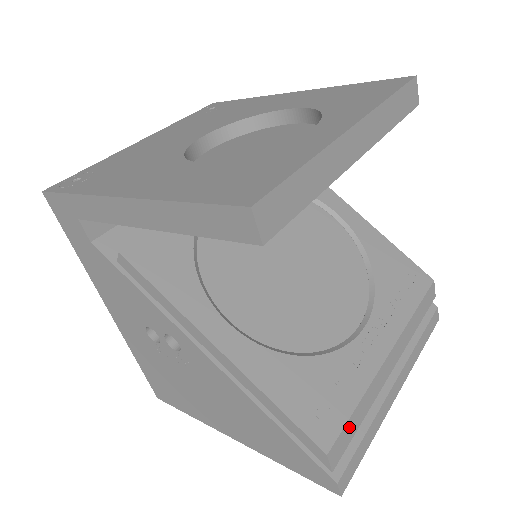
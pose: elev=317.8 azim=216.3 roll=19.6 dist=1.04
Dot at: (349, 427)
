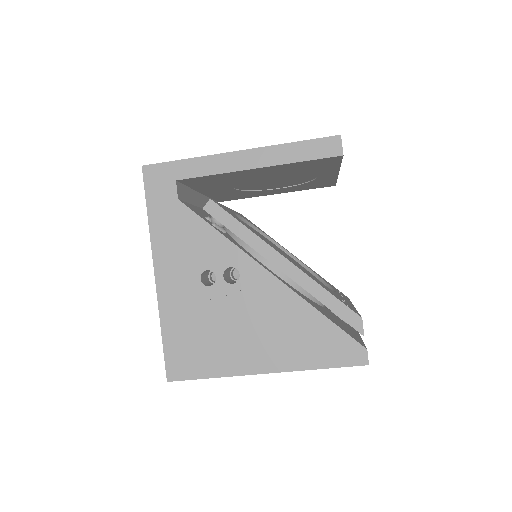
Dot at: occluded
